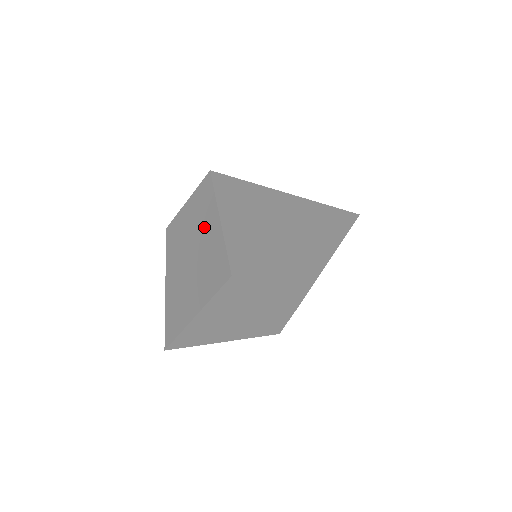
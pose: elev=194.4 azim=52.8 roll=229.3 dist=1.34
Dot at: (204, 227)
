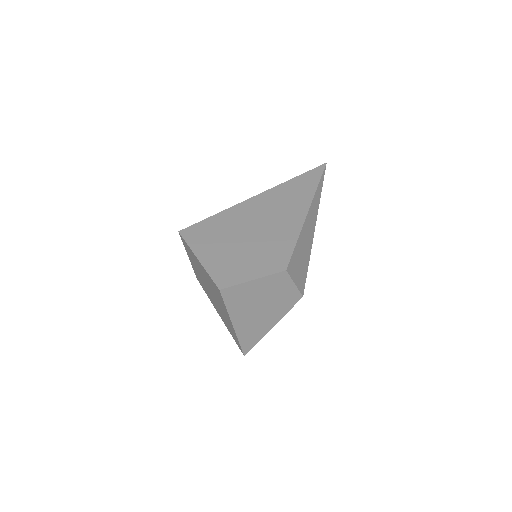
Dot at: (199, 268)
